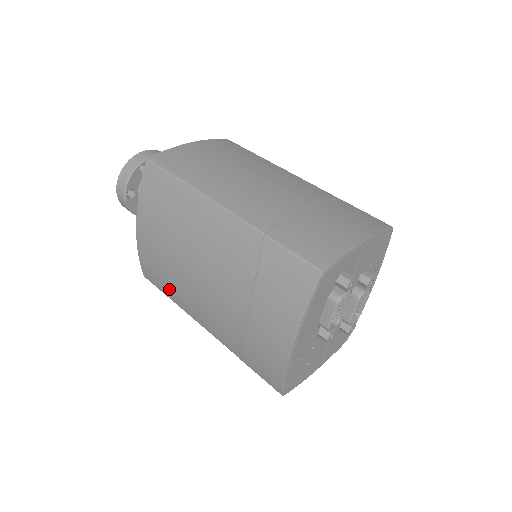
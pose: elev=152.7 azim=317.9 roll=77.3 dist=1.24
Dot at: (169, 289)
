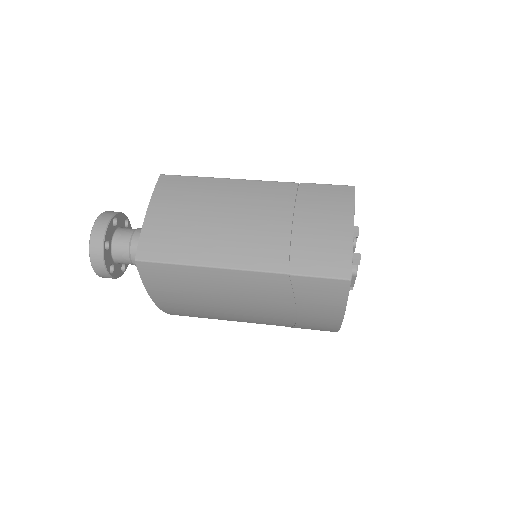
Dot at: (205, 317)
